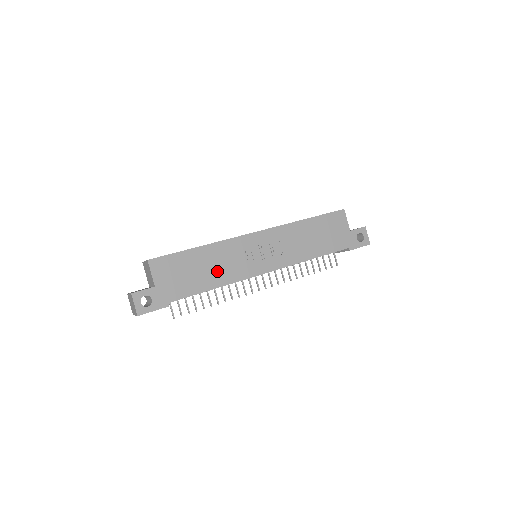
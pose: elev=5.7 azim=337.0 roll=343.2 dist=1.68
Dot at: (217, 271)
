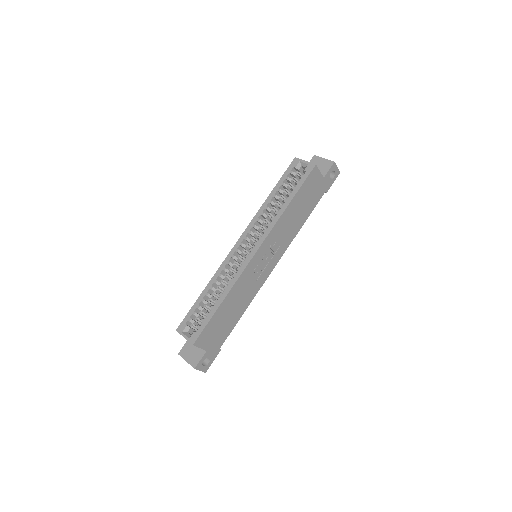
Dot at: (241, 302)
